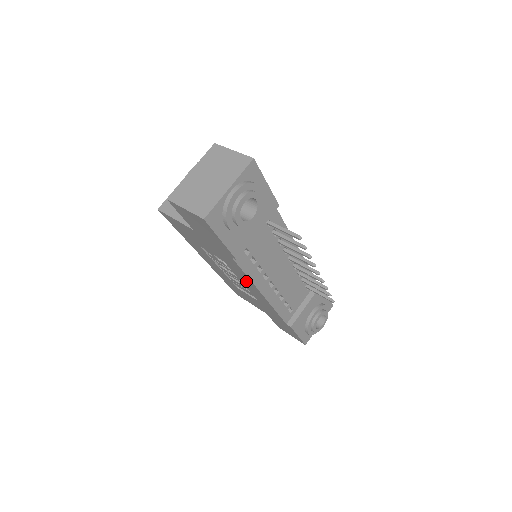
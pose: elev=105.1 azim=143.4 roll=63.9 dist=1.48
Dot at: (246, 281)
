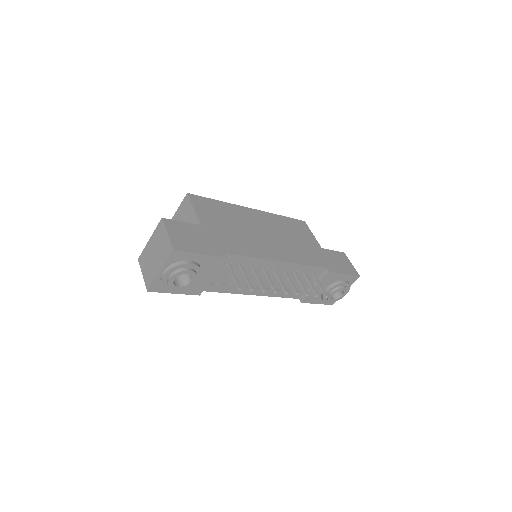
Dot at: occluded
